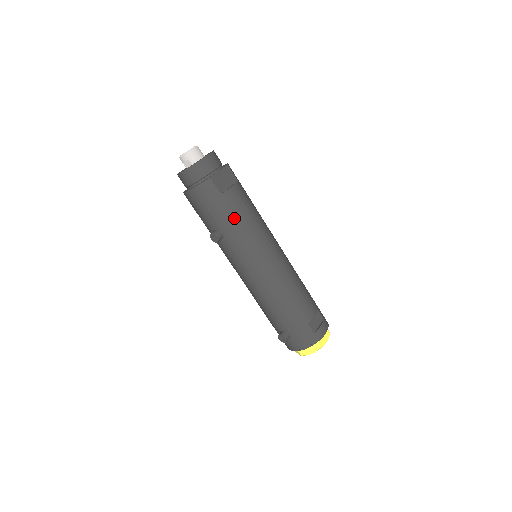
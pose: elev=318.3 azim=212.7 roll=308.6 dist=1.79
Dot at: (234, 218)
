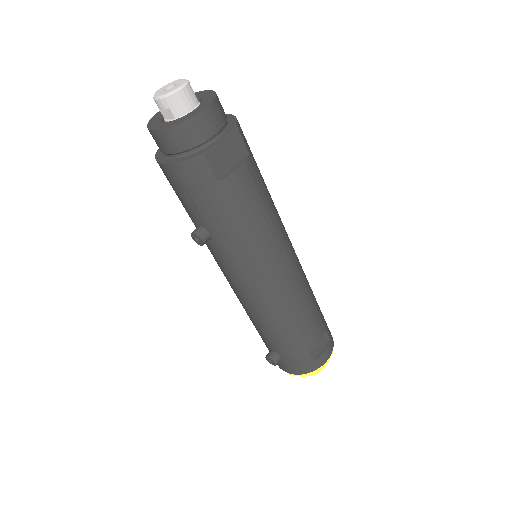
Dot at: (233, 219)
